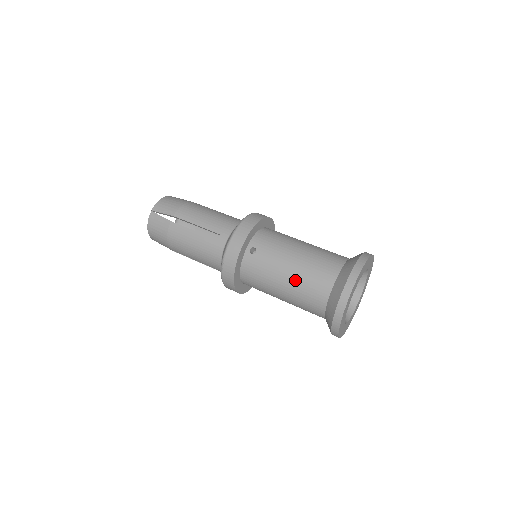
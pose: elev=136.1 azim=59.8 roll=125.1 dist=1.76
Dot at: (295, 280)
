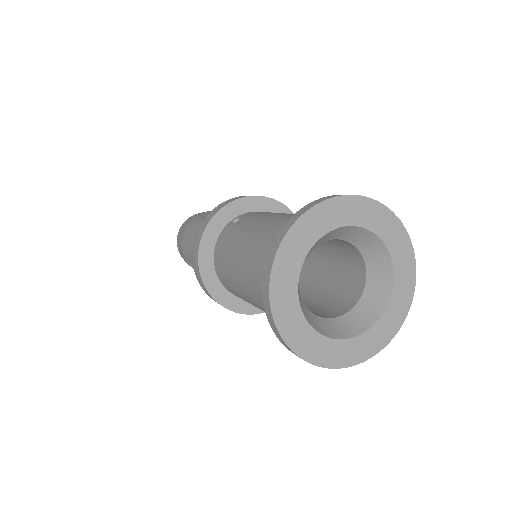
Dot at: (255, 238)
